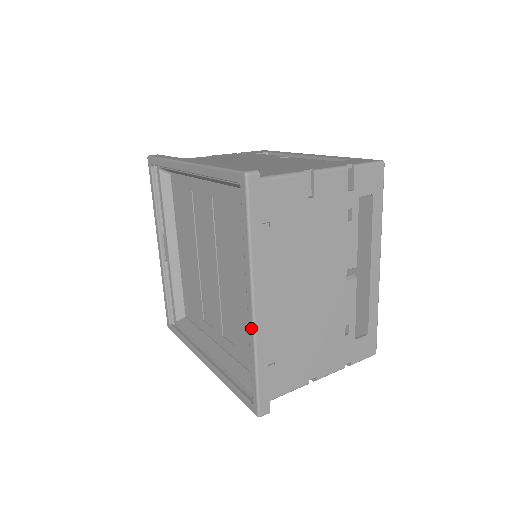
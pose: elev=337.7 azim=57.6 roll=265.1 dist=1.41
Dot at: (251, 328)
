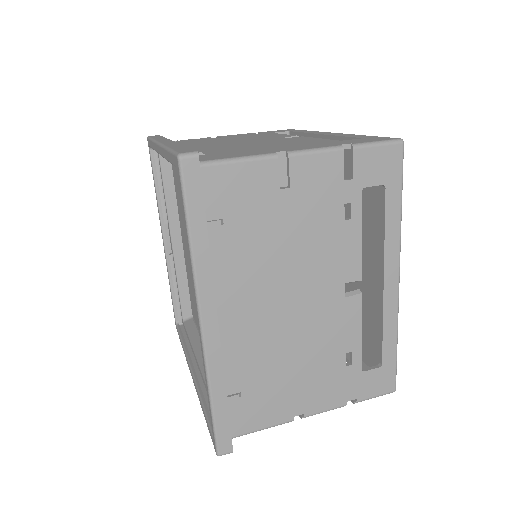
Dot at: (202, 350)
